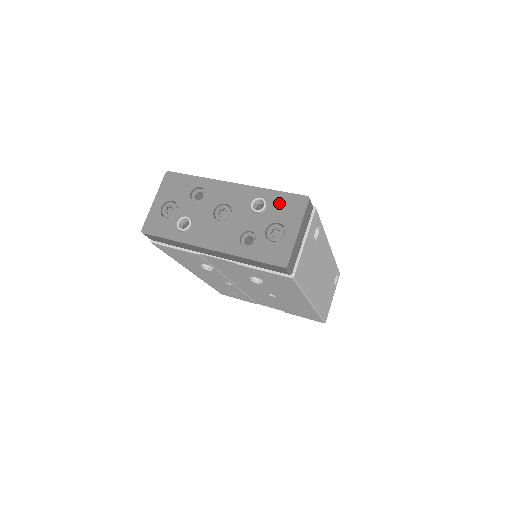
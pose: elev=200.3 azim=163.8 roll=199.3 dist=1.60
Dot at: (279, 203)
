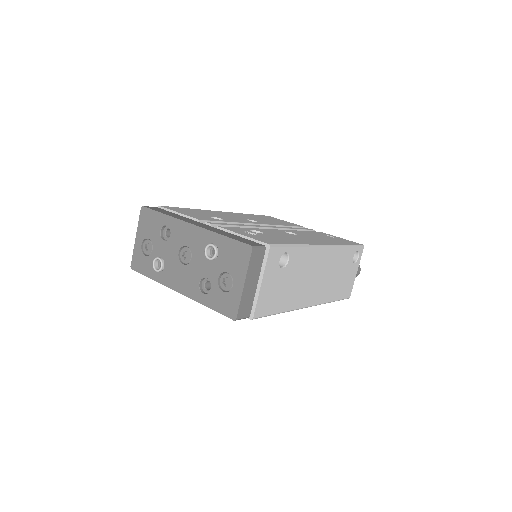
Dot at: (228, 251)
